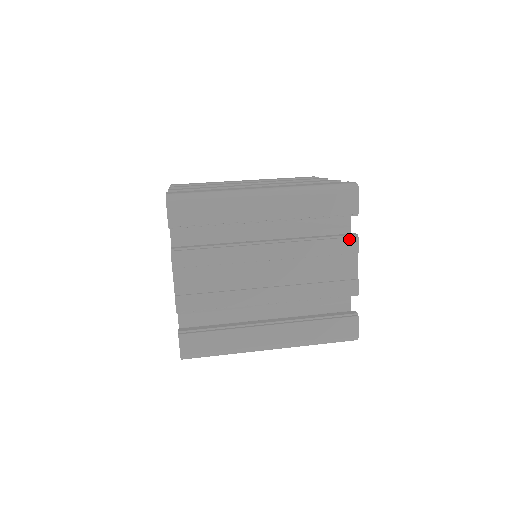
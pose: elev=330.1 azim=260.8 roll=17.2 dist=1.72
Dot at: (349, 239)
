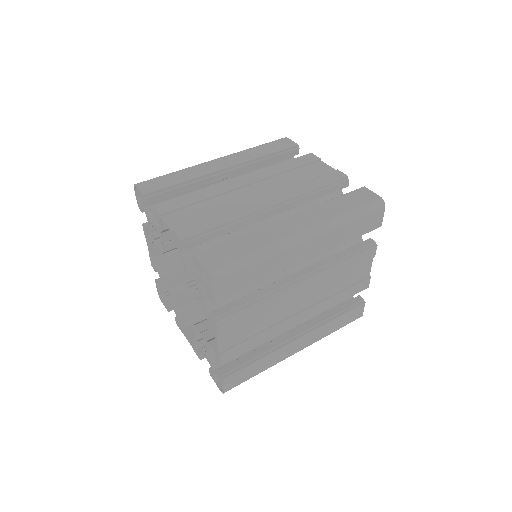
Dot at: (370, 250)
